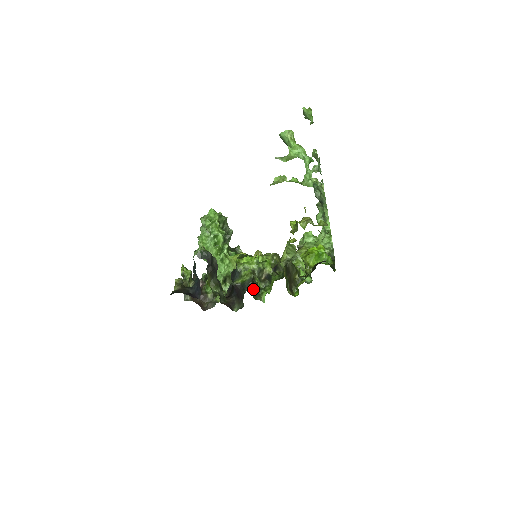
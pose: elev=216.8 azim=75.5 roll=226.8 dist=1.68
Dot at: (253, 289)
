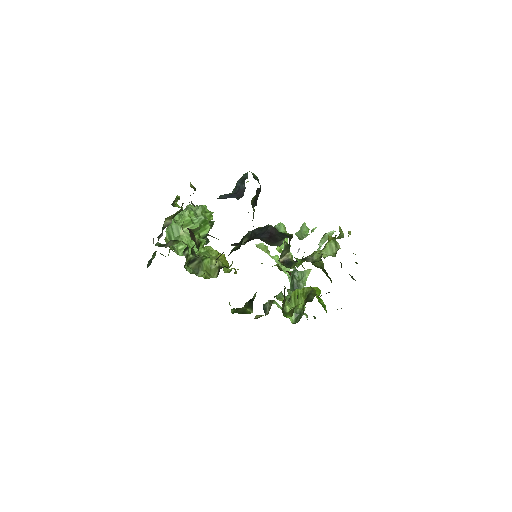
Dot at: (289, 245)
